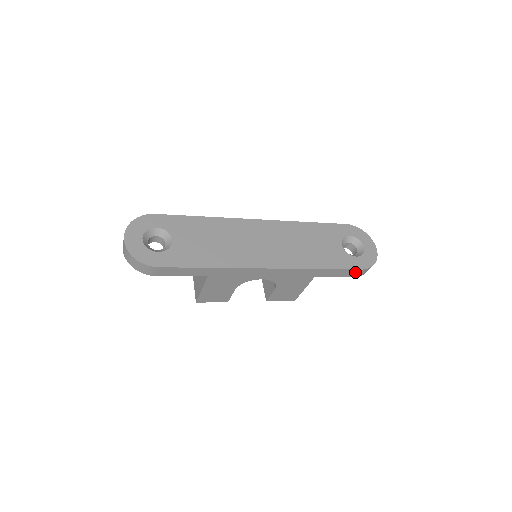
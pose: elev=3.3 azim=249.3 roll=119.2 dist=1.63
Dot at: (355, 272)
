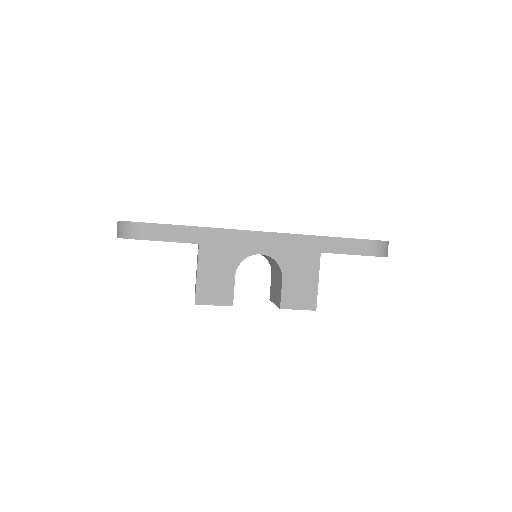
Dot at: (365, 246)
